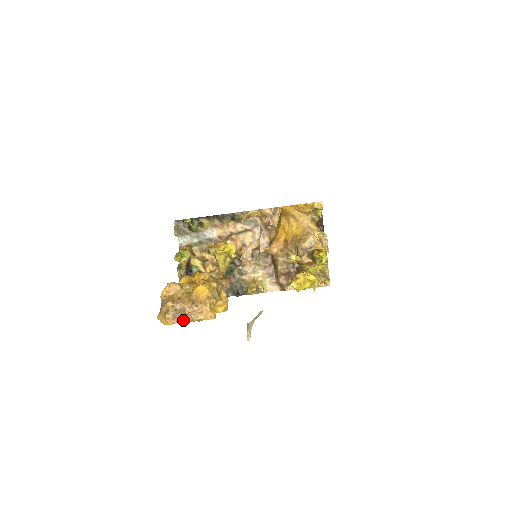
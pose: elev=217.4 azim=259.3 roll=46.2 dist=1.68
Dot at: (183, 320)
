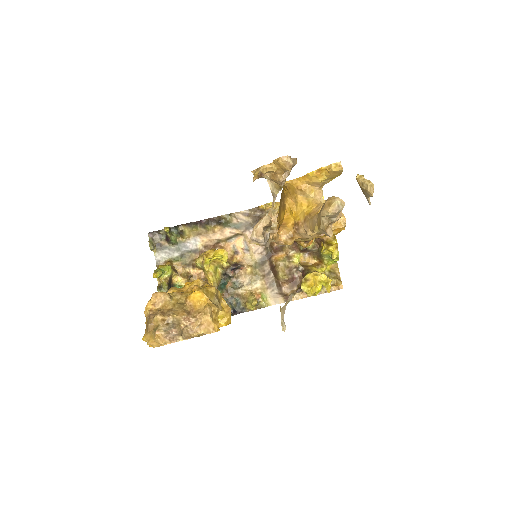
Dot at: (178, 337)
